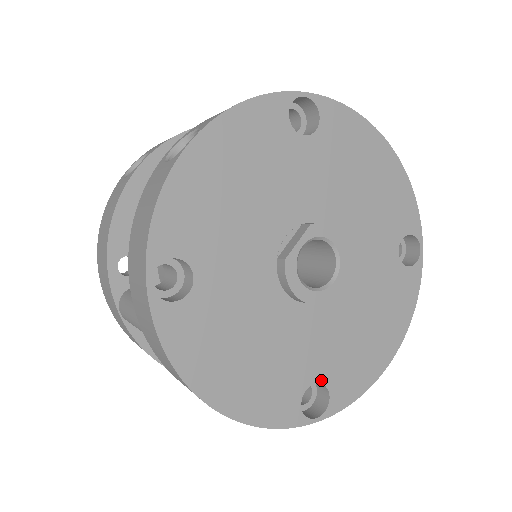
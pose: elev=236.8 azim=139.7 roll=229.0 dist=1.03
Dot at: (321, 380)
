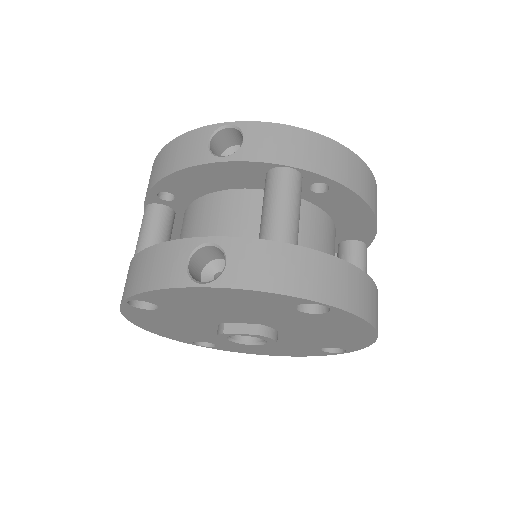
Dot at: (215, 343)
